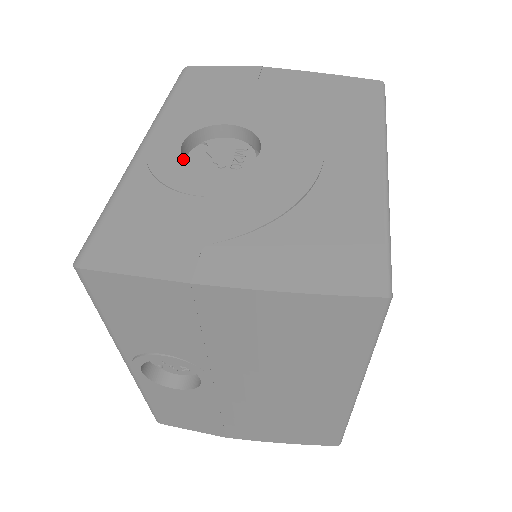
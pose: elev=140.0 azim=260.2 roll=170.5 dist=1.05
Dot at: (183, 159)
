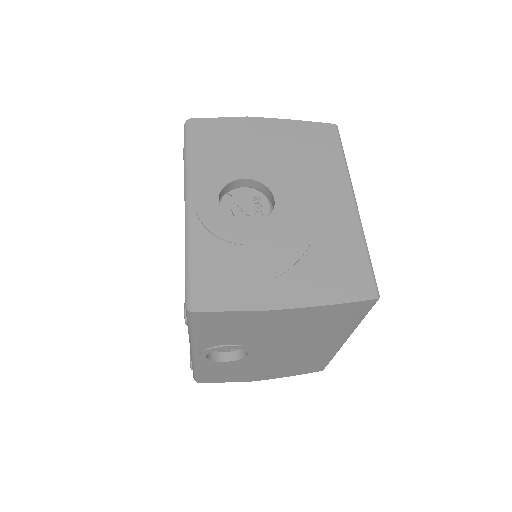
Dot at: (225, 215)
